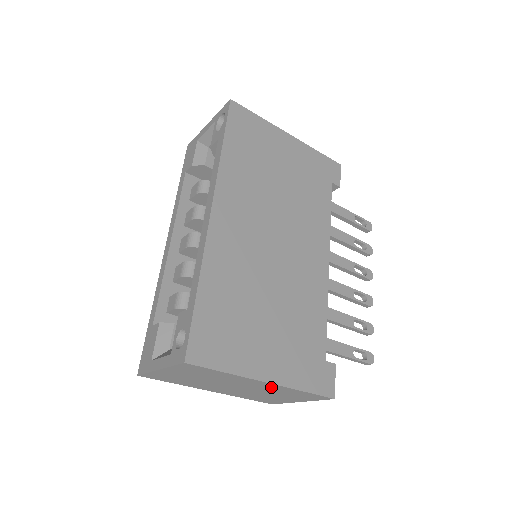
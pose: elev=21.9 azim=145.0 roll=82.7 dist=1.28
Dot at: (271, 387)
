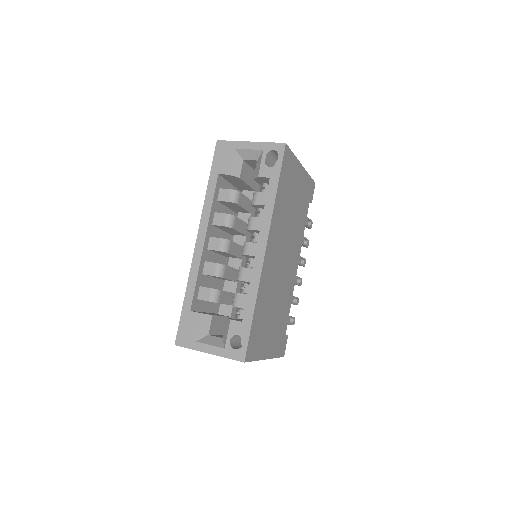
Dot at: occluded
